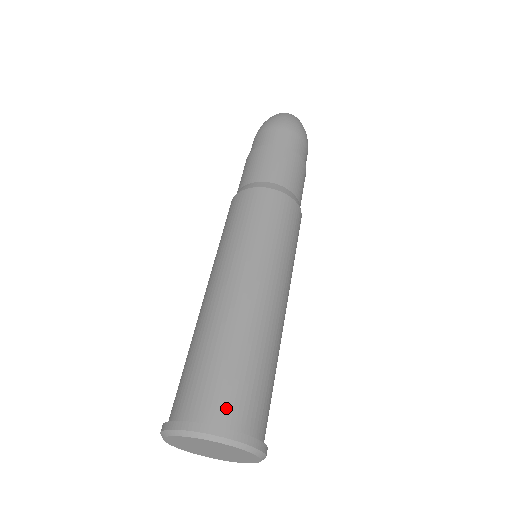
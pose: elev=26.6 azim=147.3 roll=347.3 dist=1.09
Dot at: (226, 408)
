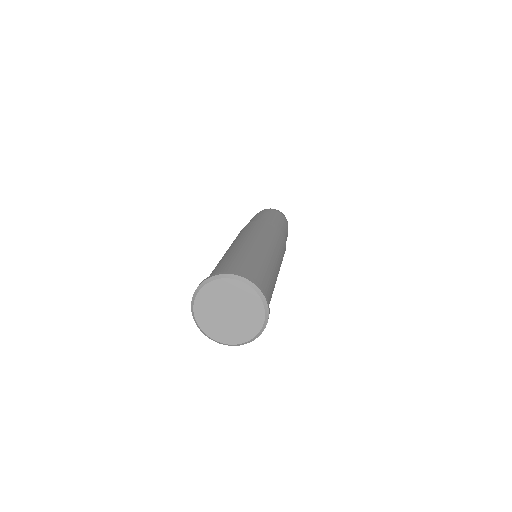
Dot at: (230, 270)
